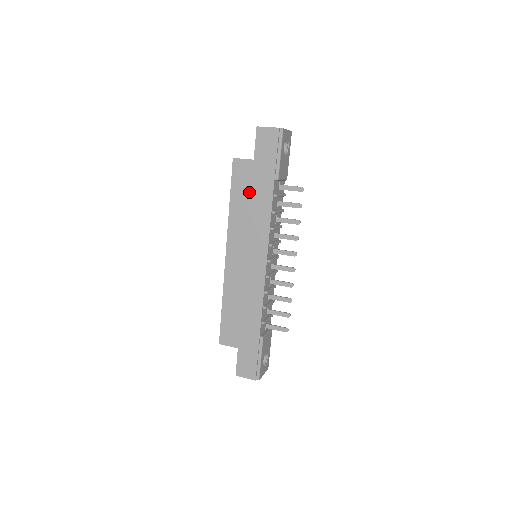
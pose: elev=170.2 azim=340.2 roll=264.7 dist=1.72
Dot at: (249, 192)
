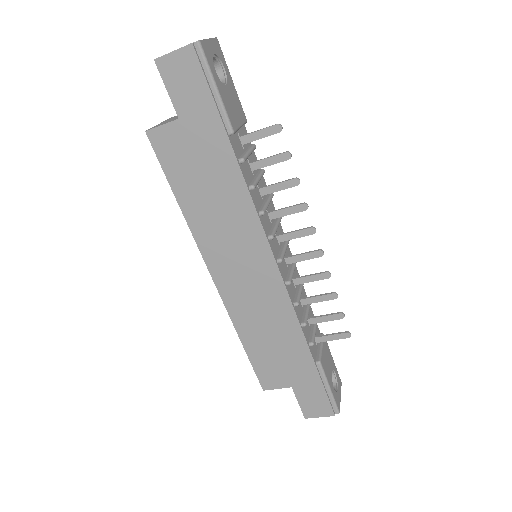
Dot at: (198, 174)
